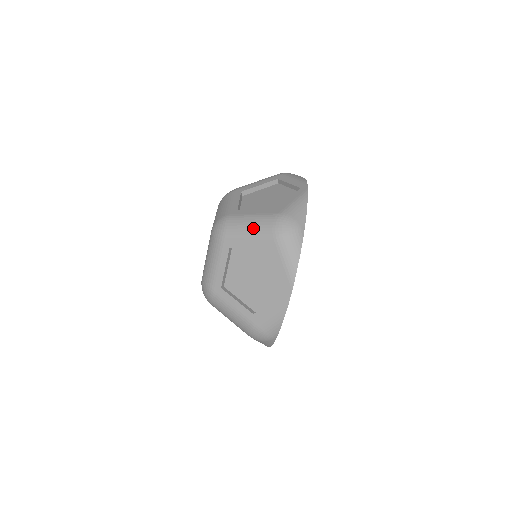
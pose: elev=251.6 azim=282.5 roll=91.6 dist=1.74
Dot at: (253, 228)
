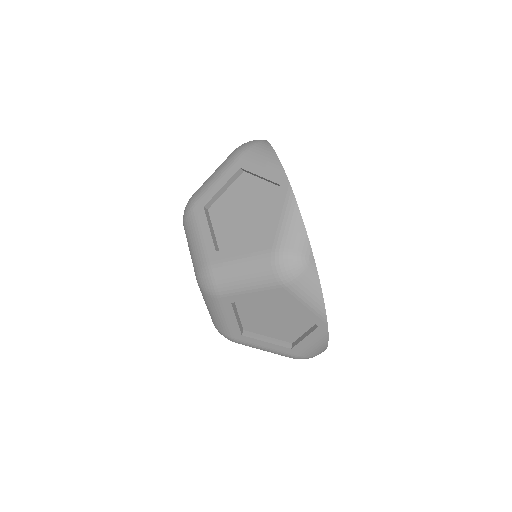
Dot at: (249, 279)
